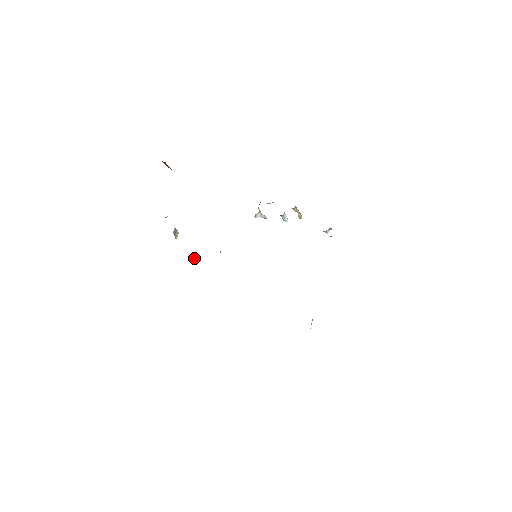
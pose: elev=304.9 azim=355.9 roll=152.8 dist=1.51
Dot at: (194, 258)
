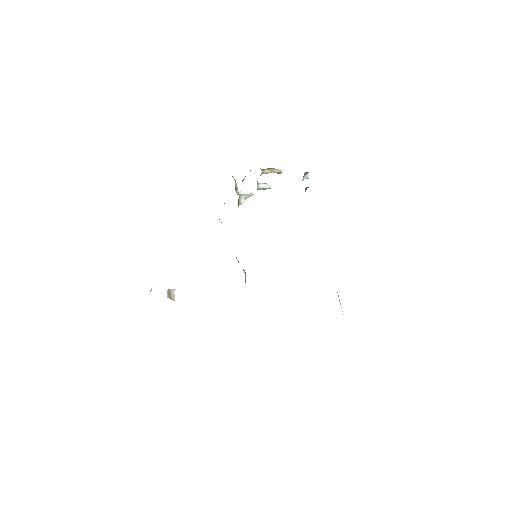
Dot at: occluded
